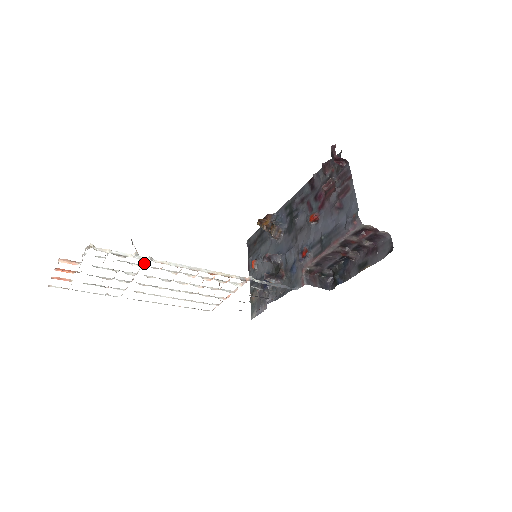
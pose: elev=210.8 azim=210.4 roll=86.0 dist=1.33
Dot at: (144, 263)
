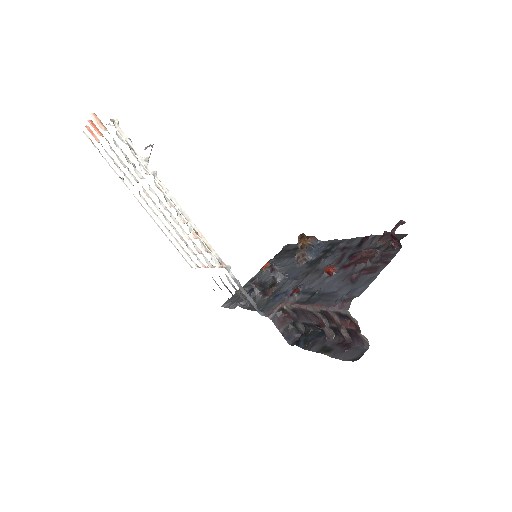
Dot at: occluded
